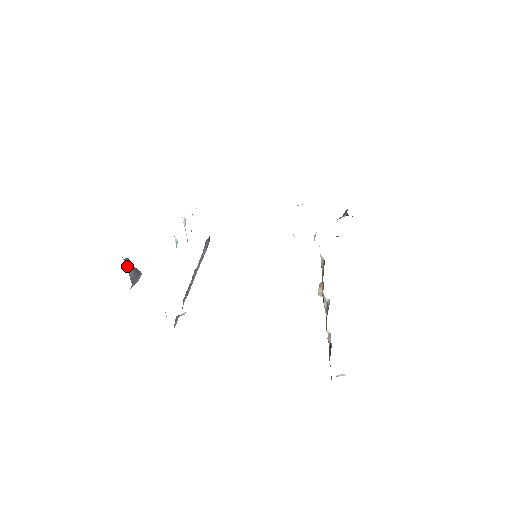
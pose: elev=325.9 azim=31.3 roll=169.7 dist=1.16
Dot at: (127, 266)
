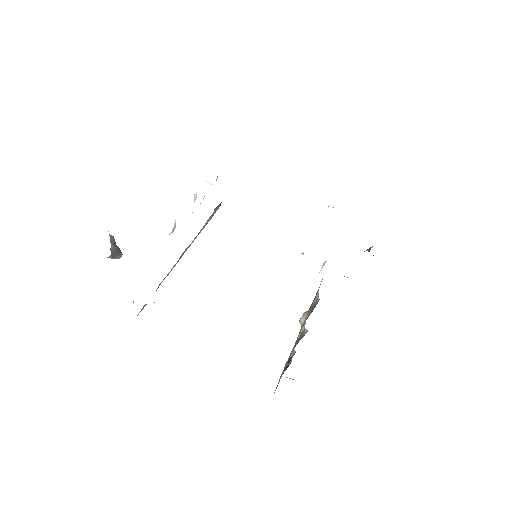
Dot at: (110, 241)
